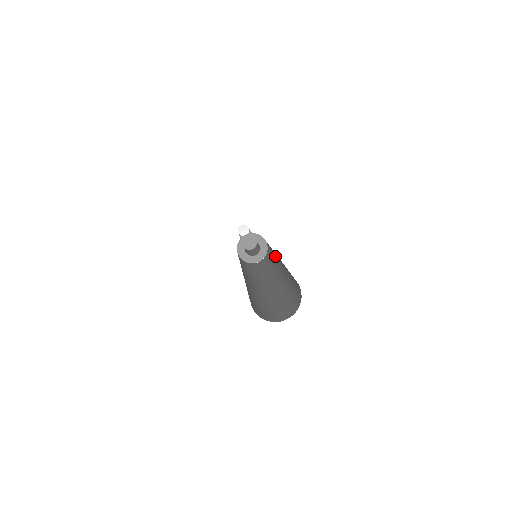
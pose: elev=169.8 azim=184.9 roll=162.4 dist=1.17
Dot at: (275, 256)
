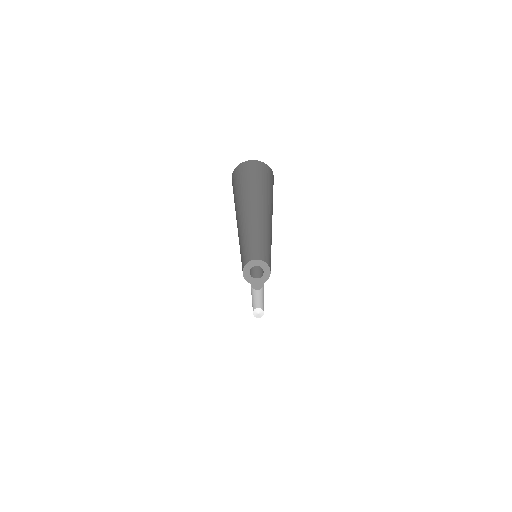
Dot at: occluded
